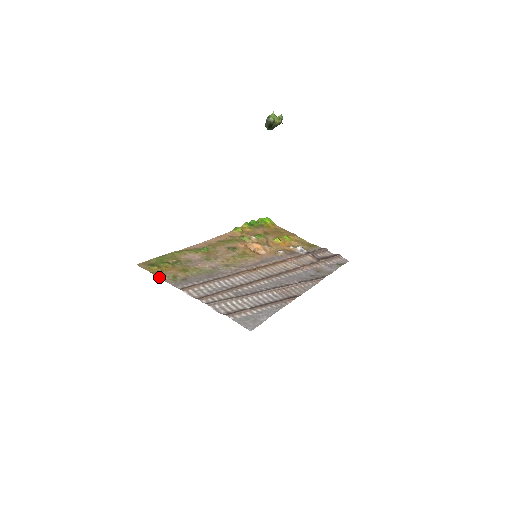
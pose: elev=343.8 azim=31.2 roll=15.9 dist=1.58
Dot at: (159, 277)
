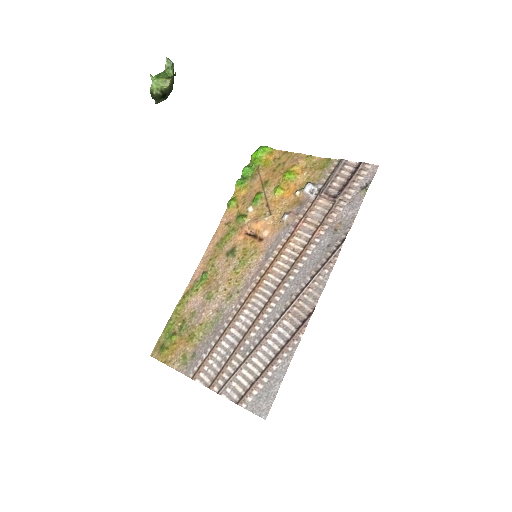
Dot at: (171, 367)
